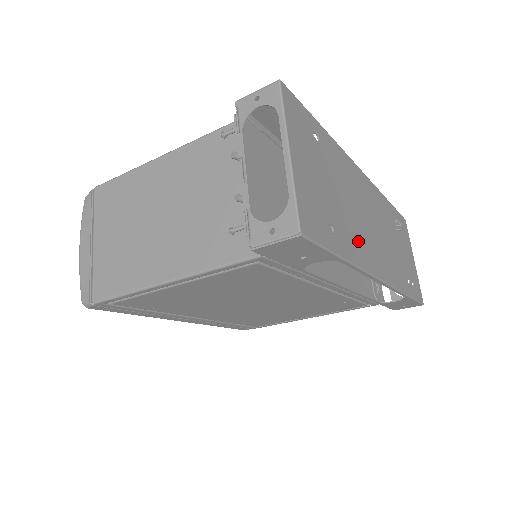
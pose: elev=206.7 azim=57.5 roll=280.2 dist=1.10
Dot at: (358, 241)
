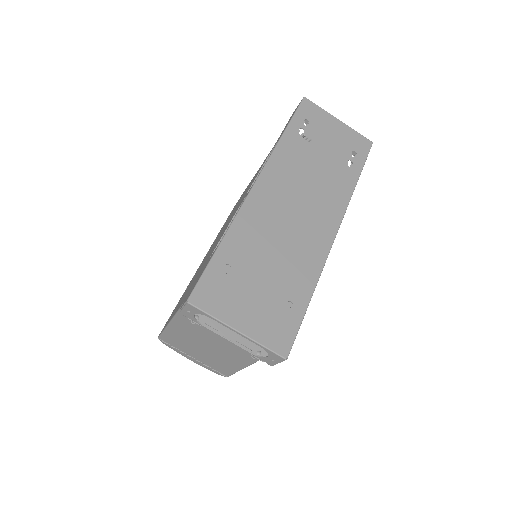
Dot at: (304, 258)
